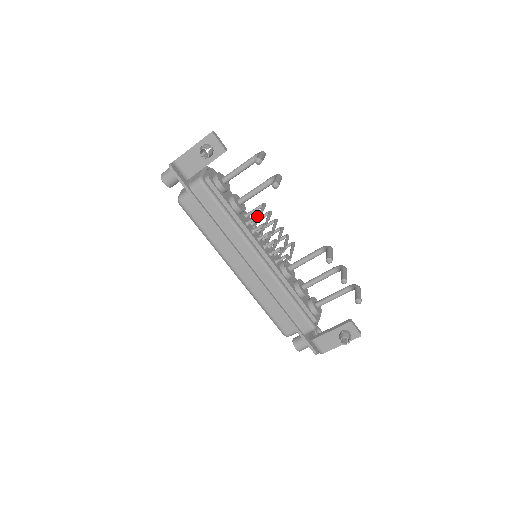
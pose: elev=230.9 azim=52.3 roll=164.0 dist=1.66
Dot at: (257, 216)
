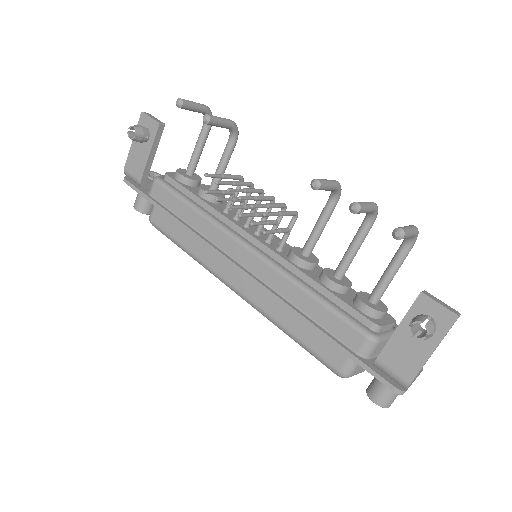
Dot at: occluded
